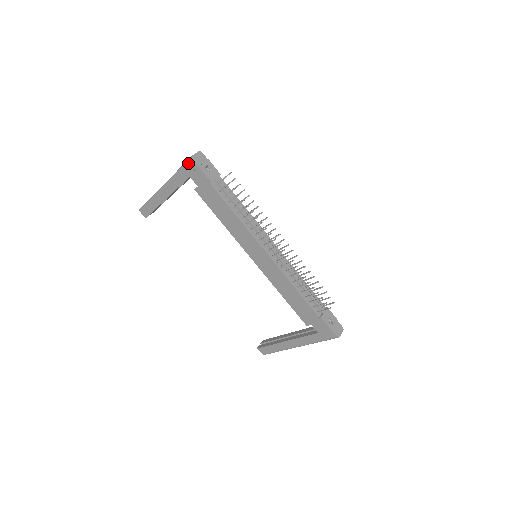
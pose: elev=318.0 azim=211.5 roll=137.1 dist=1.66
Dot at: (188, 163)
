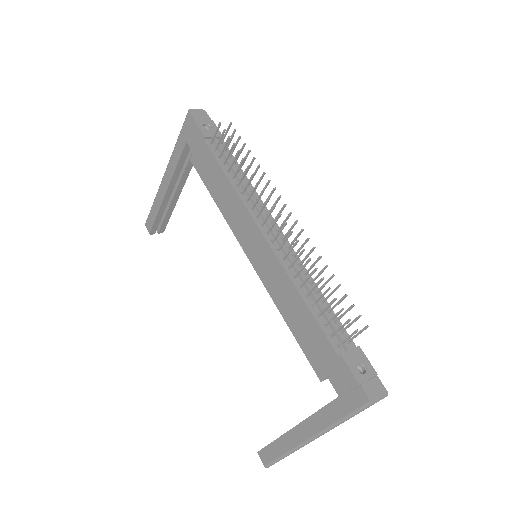
Dot at: (185, 121)
